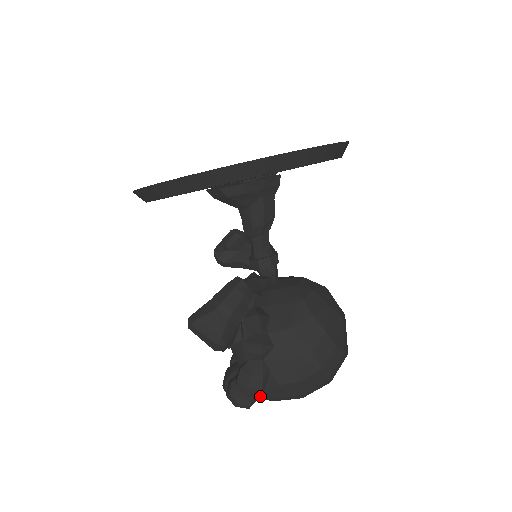
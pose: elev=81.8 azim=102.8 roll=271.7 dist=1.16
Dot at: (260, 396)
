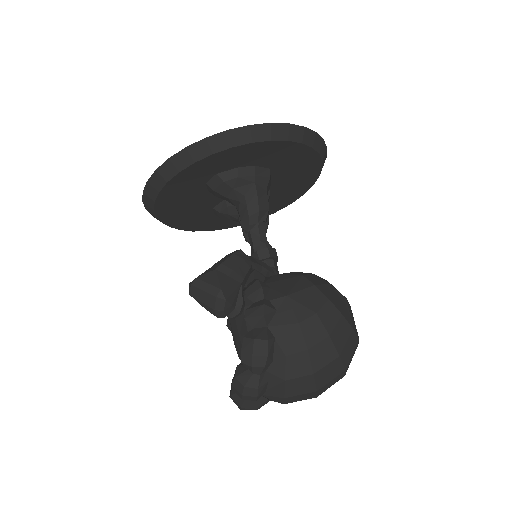
Dot at: (269, 387)
